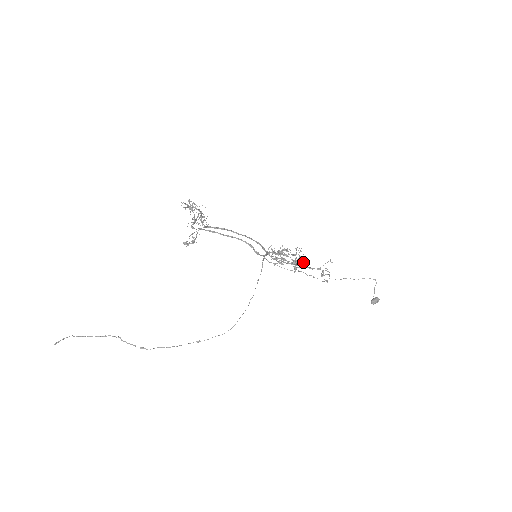
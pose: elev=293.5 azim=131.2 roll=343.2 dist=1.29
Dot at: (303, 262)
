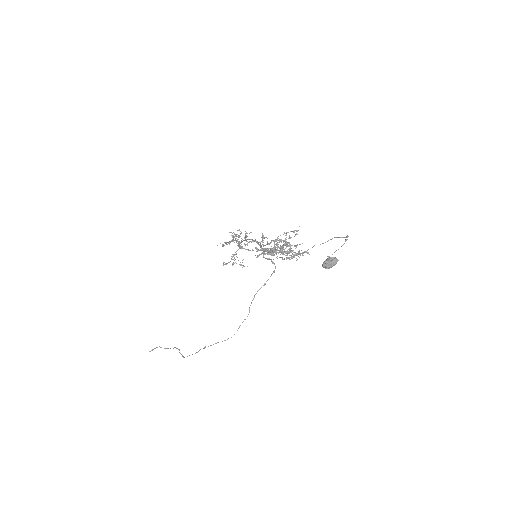
Dot at: (277, 244)
